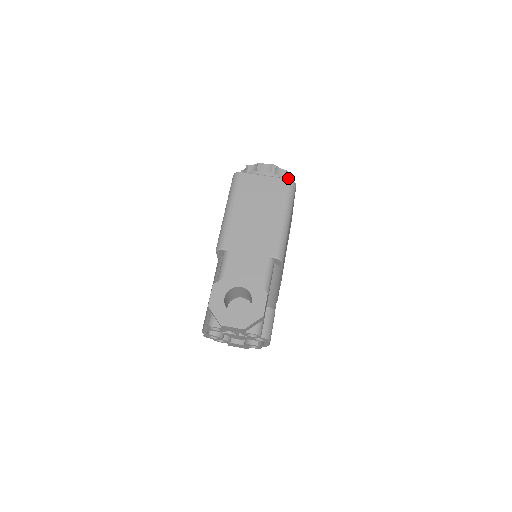
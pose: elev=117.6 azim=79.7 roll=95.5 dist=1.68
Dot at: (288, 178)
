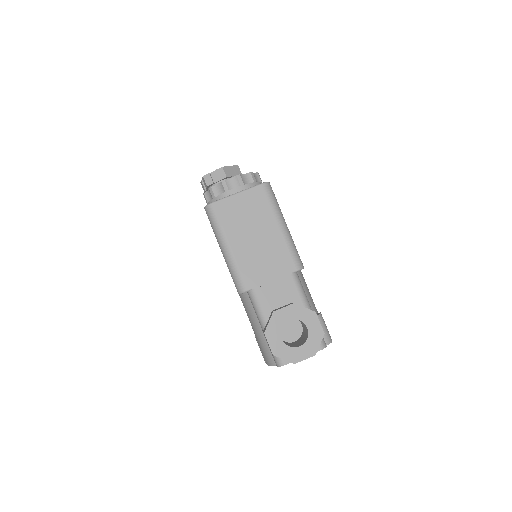
Dot at: (255, 177)
